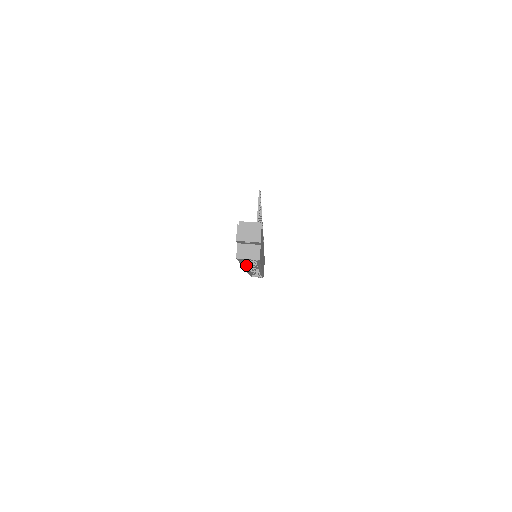
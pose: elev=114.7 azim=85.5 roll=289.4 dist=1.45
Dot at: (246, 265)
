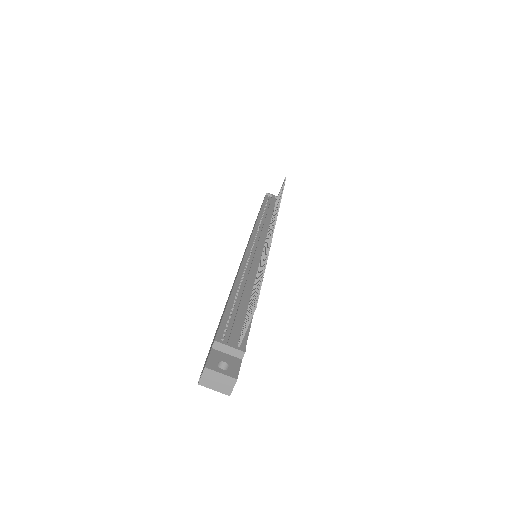
Dot at: occluded
